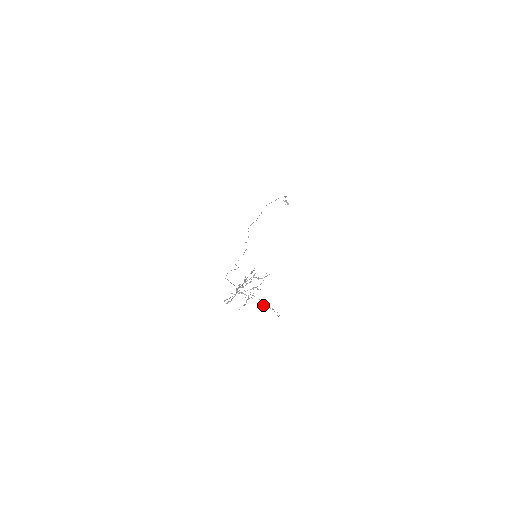
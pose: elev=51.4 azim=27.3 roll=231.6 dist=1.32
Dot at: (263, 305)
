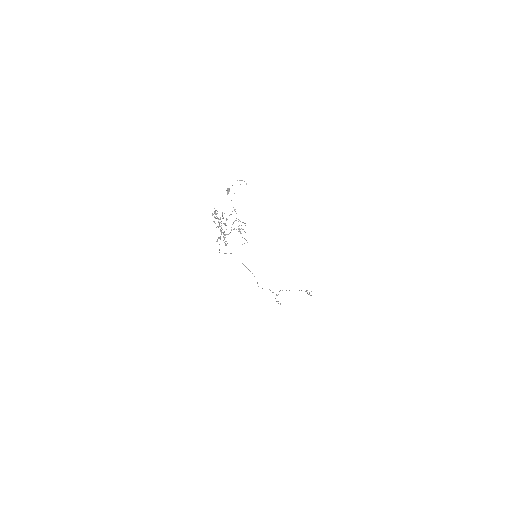
Dot at: occluded
